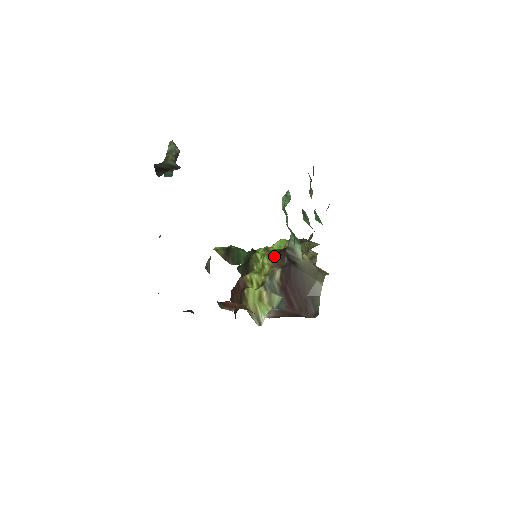
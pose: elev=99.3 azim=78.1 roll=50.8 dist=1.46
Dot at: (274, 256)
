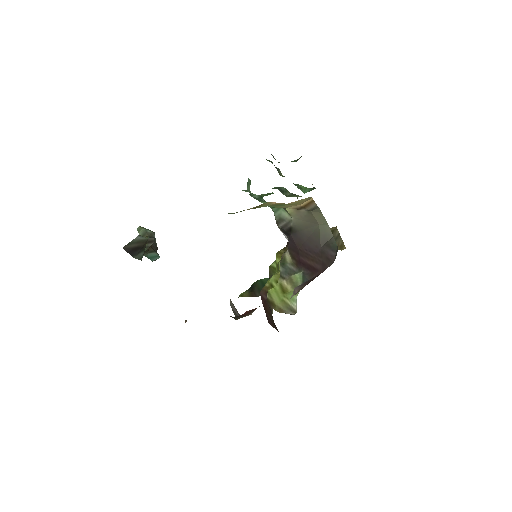
Dot at: (283, 250)
